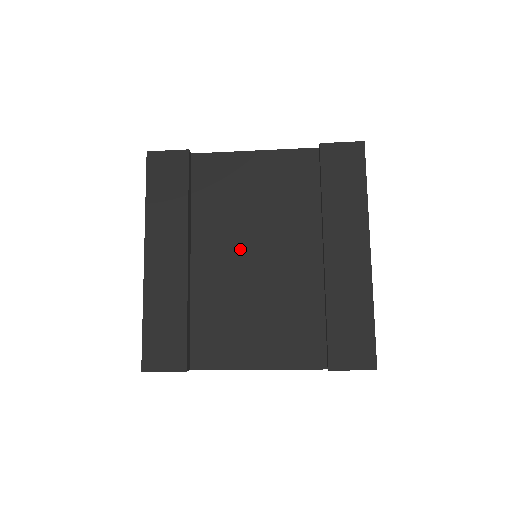
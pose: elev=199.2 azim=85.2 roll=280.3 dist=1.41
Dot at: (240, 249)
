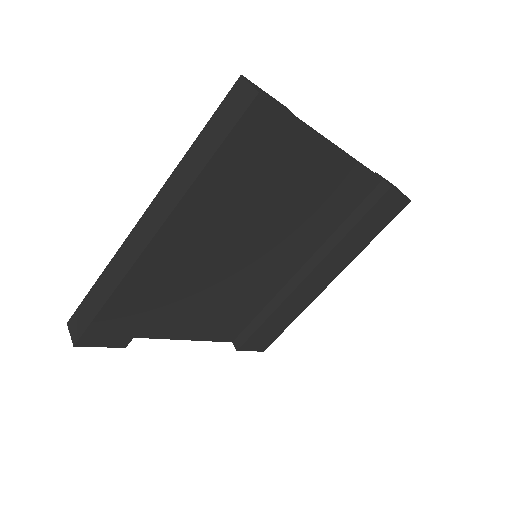
Dot at: (249, 246)
